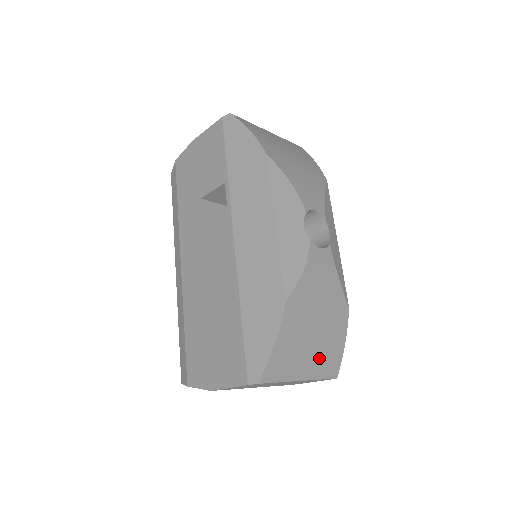
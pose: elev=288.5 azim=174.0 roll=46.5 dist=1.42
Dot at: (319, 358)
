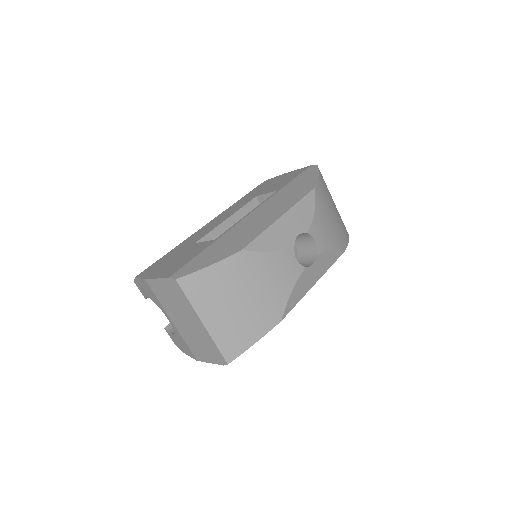
Dot at: (229, 324)
